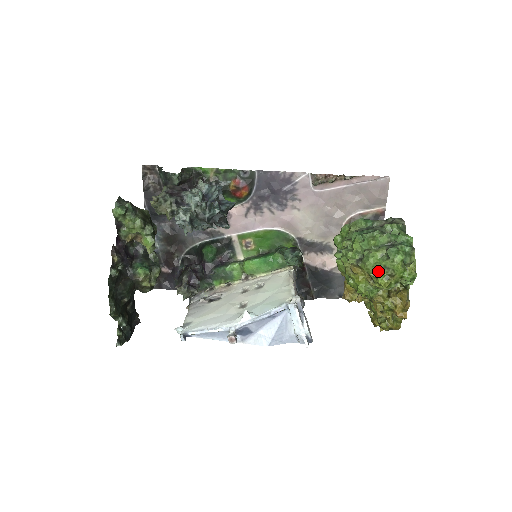
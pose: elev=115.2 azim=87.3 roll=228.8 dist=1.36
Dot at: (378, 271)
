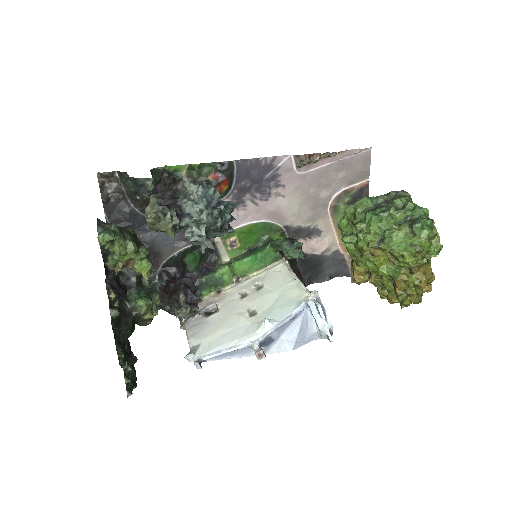
Dot at: (405, 250)
